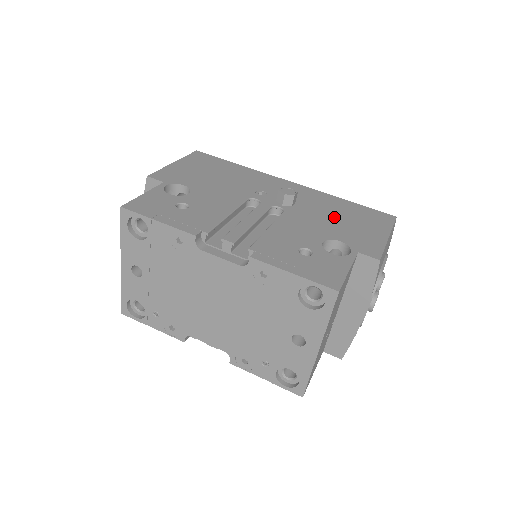
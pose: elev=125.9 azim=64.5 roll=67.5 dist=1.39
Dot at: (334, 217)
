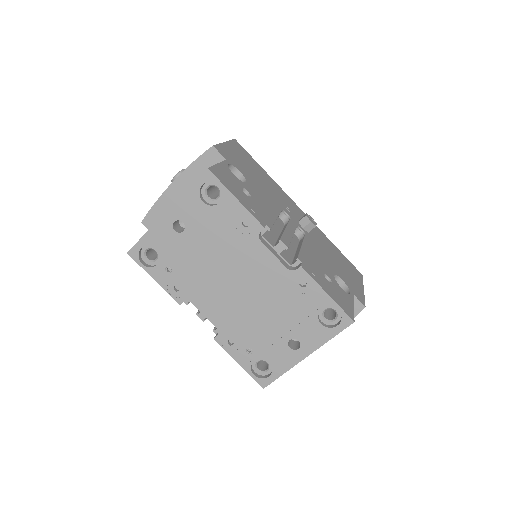
Dot at: (333, 256)
